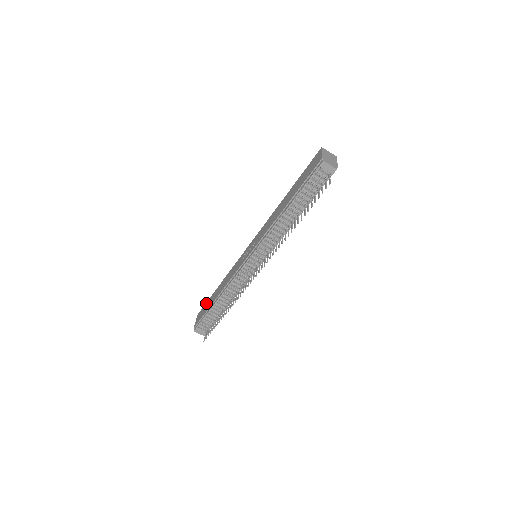
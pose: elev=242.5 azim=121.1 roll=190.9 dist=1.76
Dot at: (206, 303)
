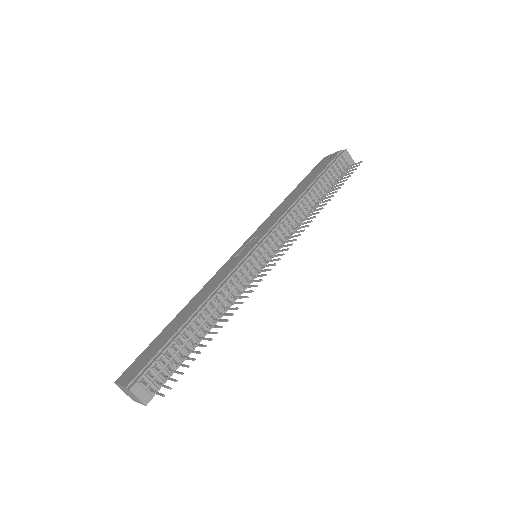
Dot at: (144, 351)
